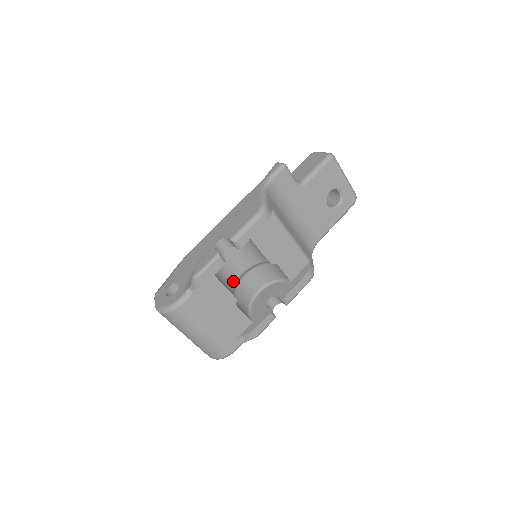
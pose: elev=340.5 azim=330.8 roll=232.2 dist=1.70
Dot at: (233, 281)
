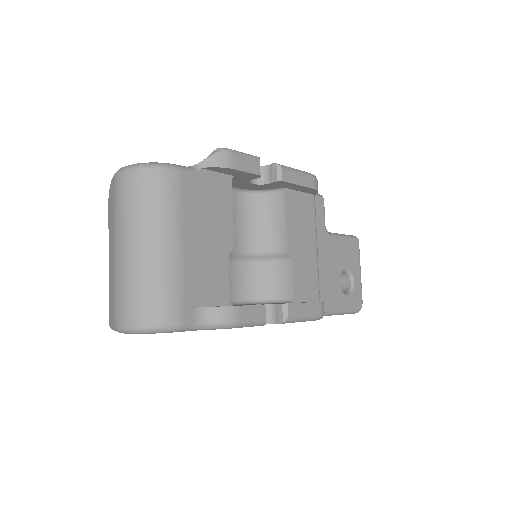
Dot at: occluded
